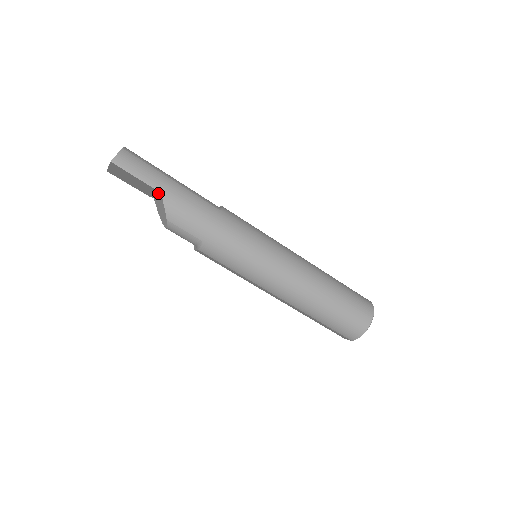
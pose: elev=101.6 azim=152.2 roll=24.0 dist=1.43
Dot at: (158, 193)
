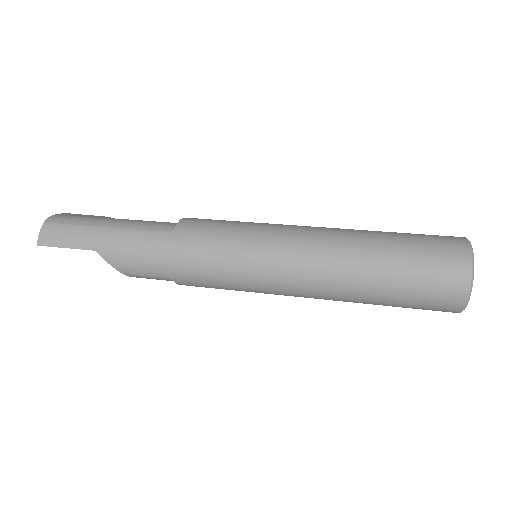
Dot at: occluded
